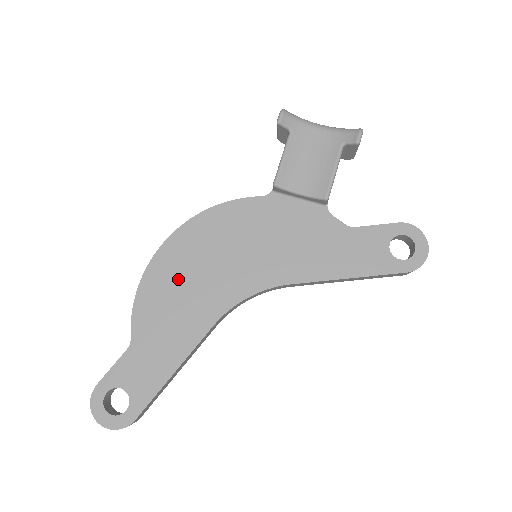
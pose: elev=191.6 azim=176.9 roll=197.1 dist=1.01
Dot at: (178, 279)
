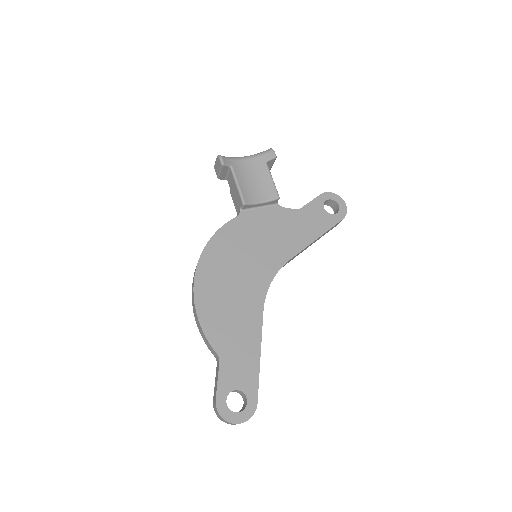
Dot at: (221, 296)
